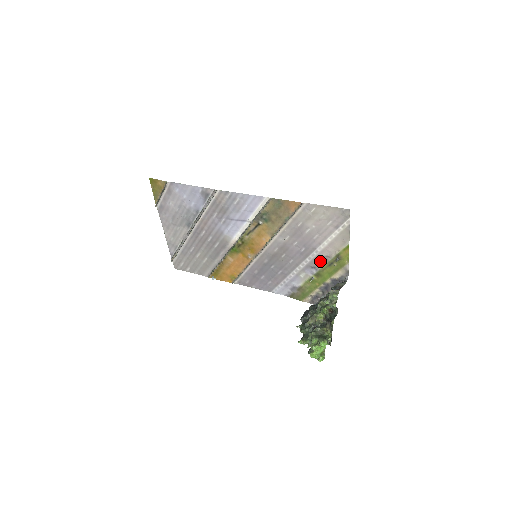
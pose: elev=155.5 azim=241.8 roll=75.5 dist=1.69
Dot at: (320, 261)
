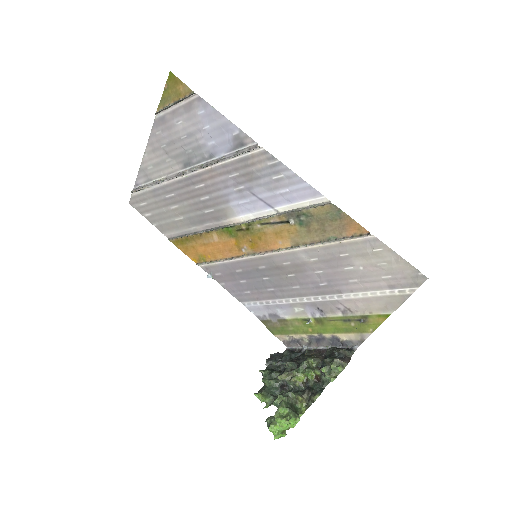
Dot at: (335, 309)
